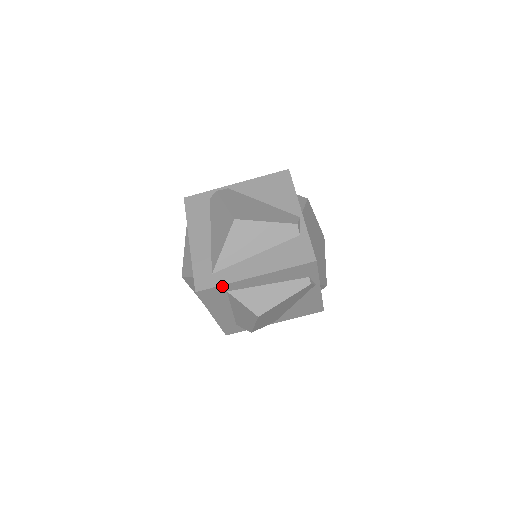
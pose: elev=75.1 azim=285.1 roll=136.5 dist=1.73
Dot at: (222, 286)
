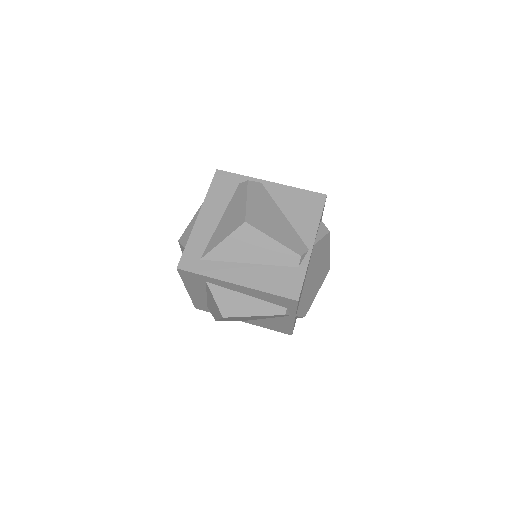
Dot at: (203, 276)
